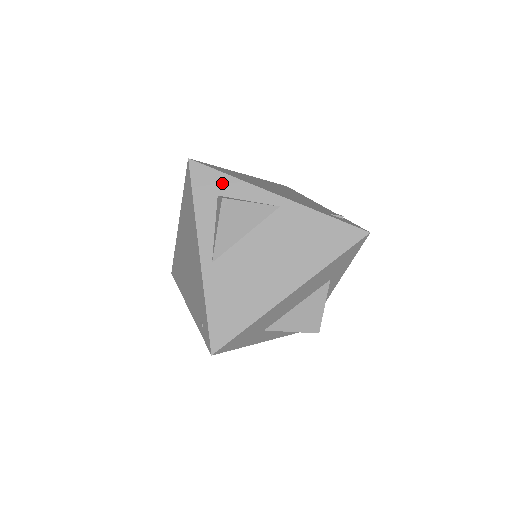
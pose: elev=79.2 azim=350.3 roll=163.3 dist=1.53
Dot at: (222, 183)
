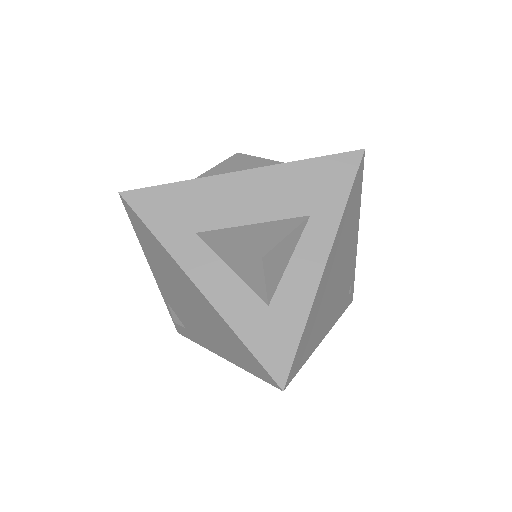
Dot at: occluded
